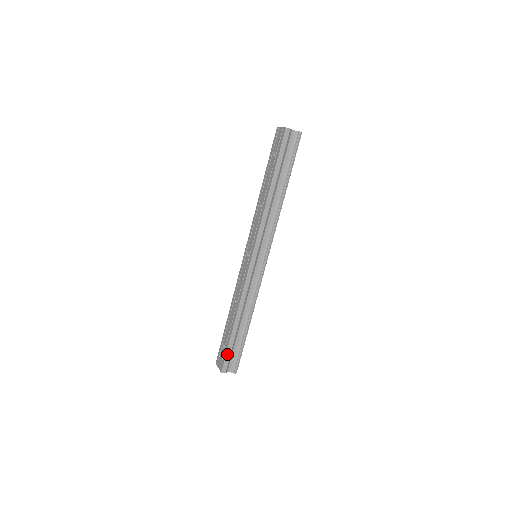
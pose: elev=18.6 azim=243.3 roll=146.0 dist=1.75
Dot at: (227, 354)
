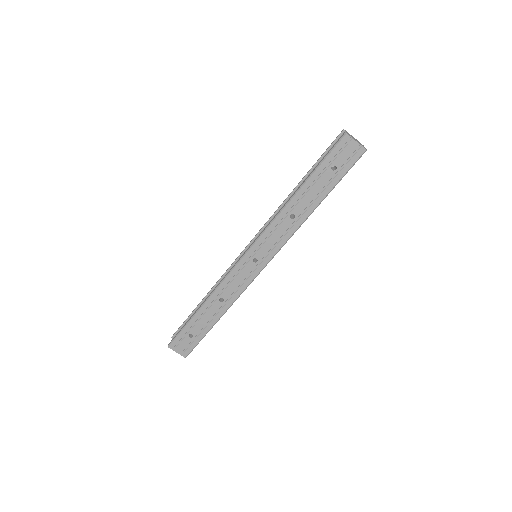
Dot at: (198, 343)
